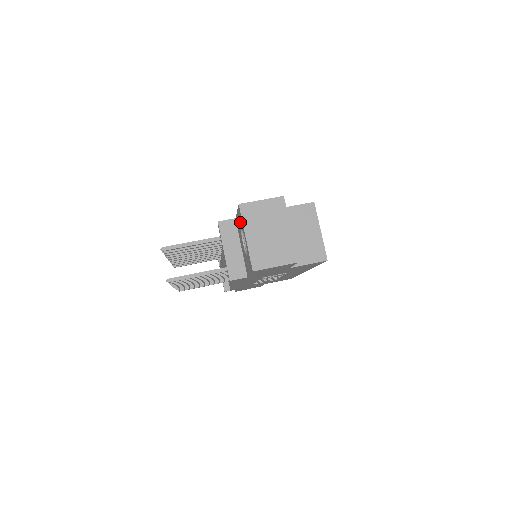
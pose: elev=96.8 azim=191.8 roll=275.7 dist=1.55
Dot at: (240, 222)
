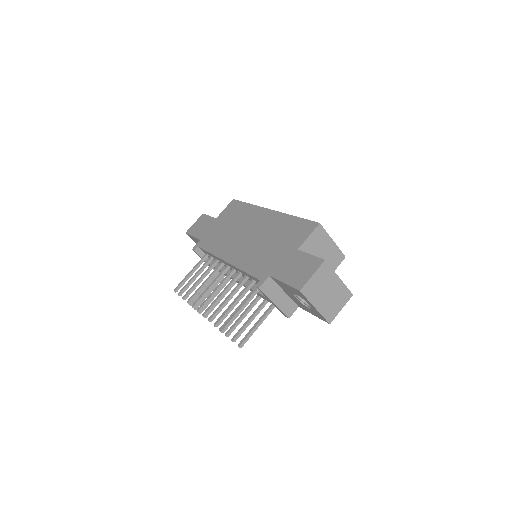
Dot at: (296, 293)
